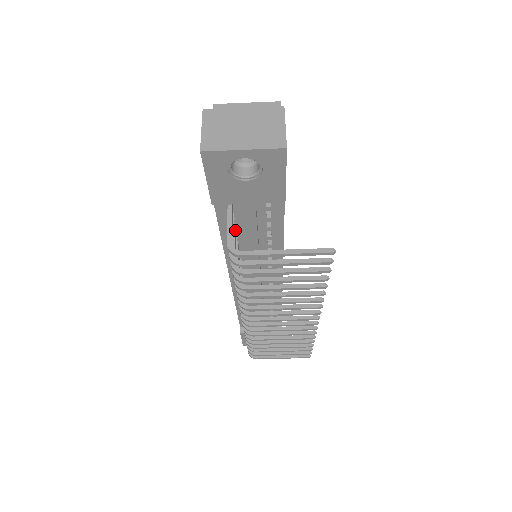
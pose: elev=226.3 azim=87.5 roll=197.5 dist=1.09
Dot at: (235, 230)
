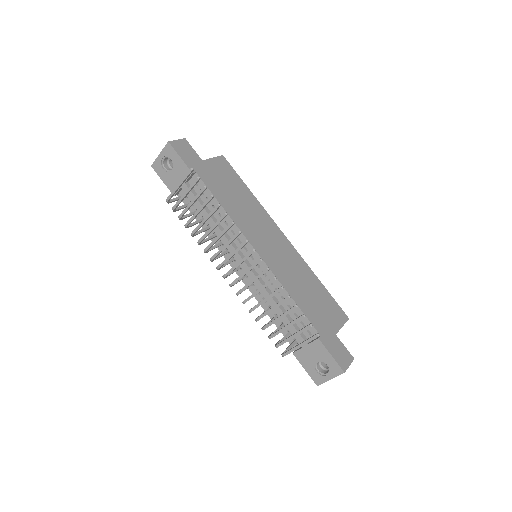
Dot at: (195, 211)
